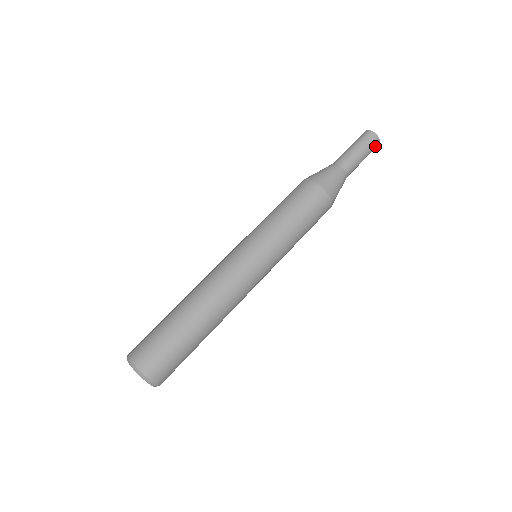
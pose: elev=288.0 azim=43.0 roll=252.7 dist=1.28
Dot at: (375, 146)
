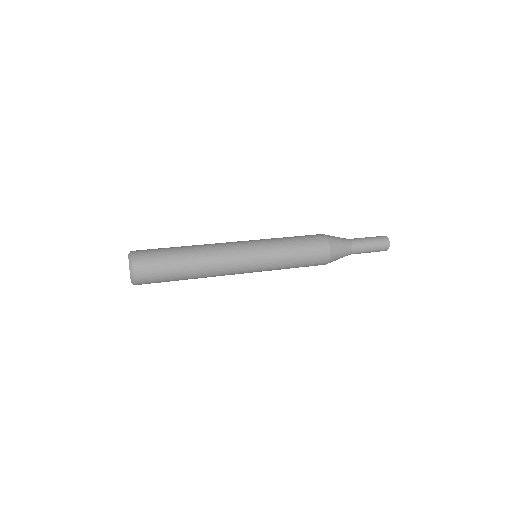
Dot at: (384, 241)
